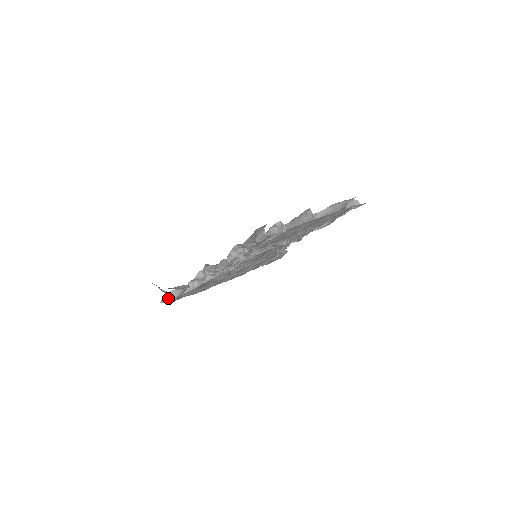
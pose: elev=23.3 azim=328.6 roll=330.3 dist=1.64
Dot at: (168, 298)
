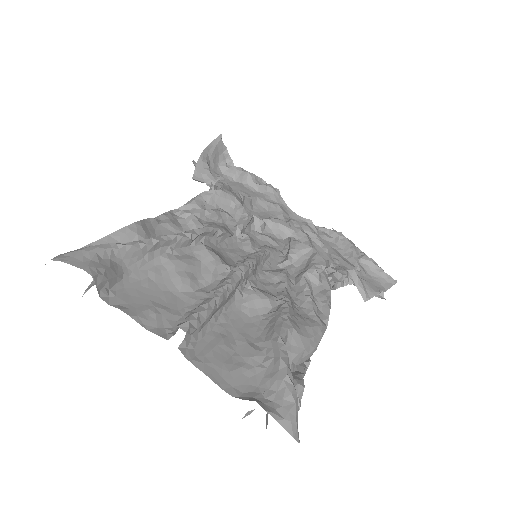
Dot at: occluded
